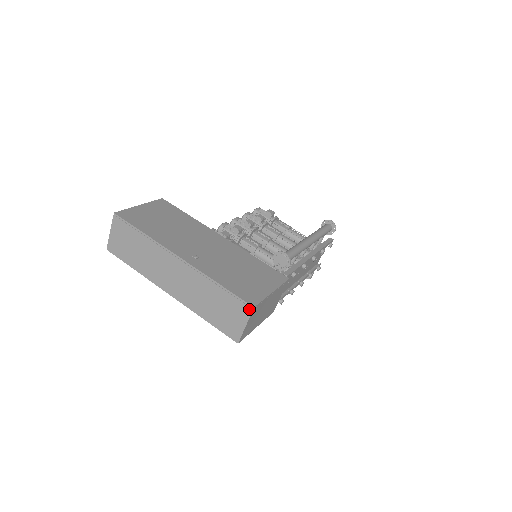
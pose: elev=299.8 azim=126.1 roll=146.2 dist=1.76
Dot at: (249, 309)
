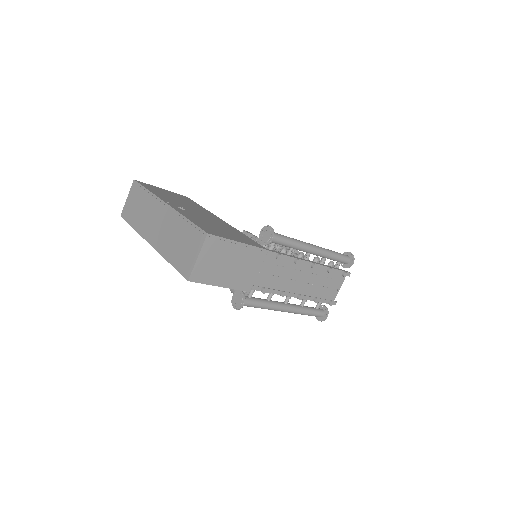
Dot at: (203, 237)
